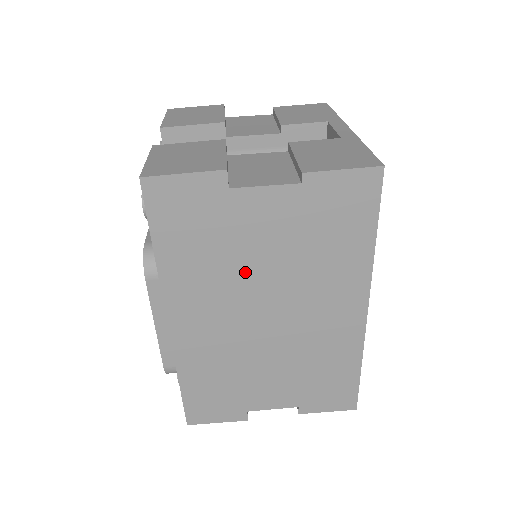
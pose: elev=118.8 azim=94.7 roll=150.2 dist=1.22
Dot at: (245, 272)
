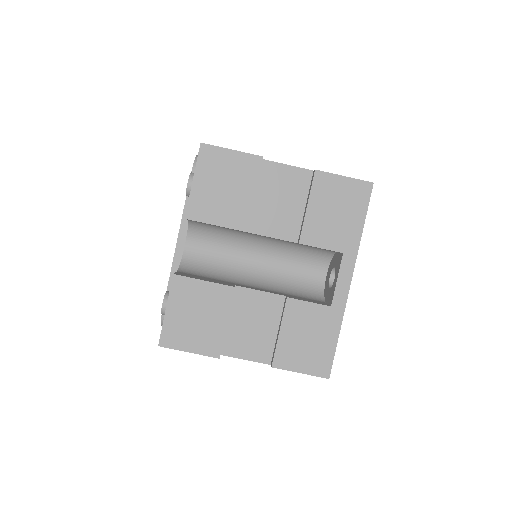
Dot at: occluded
